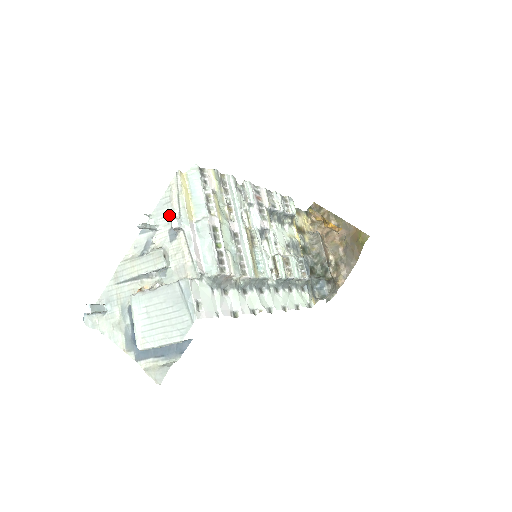
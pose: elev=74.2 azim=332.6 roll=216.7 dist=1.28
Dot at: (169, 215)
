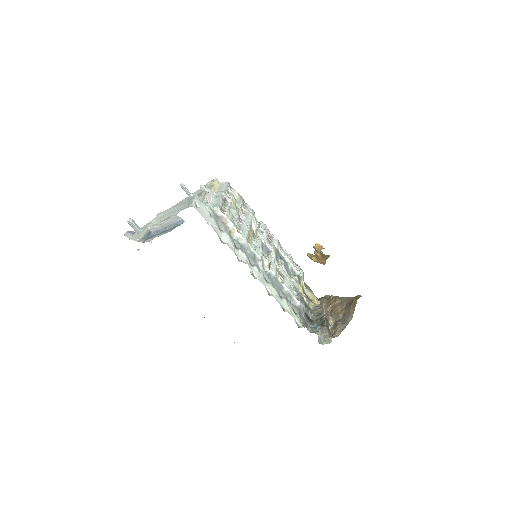
Dot at: occluded
